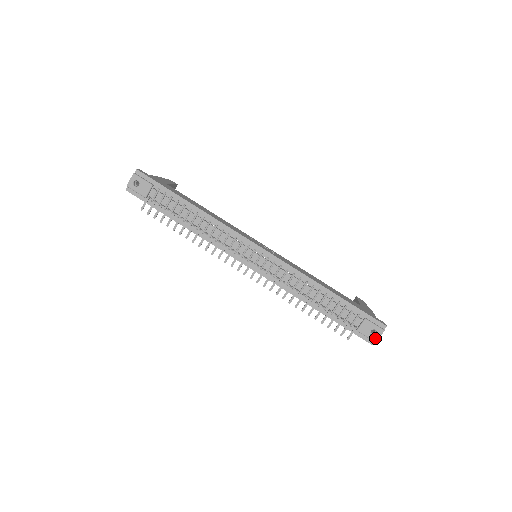
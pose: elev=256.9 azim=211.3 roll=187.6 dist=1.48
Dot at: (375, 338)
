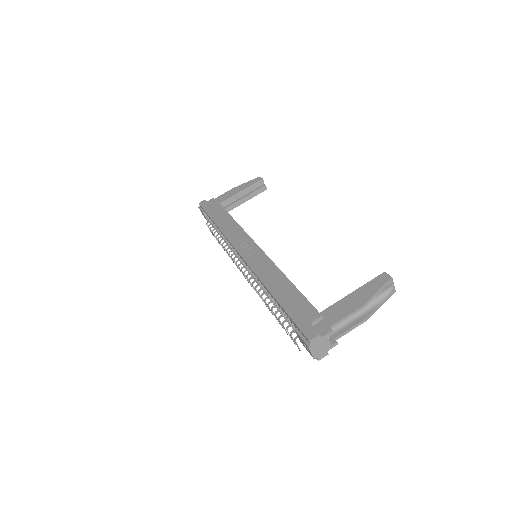
Dot at: (310, 353)
